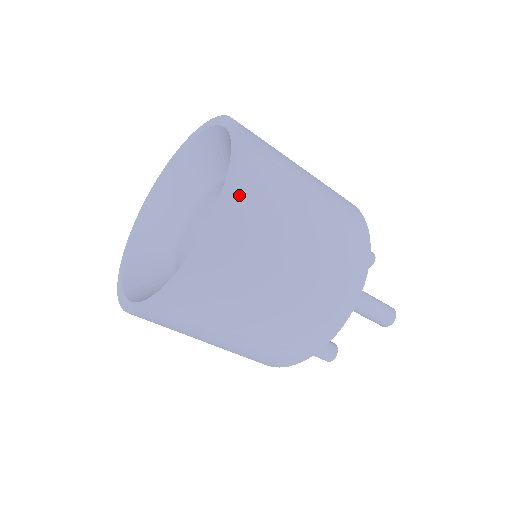
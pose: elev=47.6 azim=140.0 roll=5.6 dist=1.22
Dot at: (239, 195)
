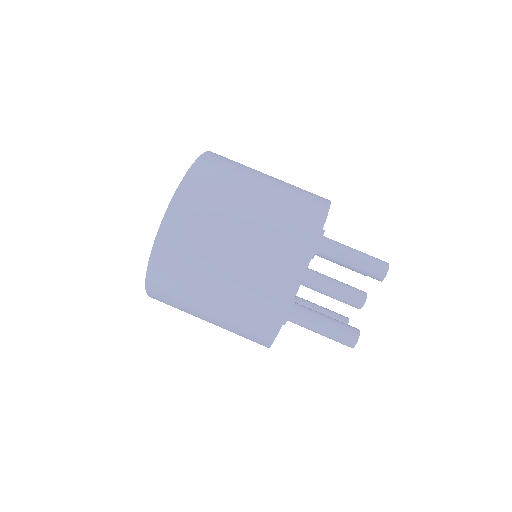
Dot at: (155, 271)
